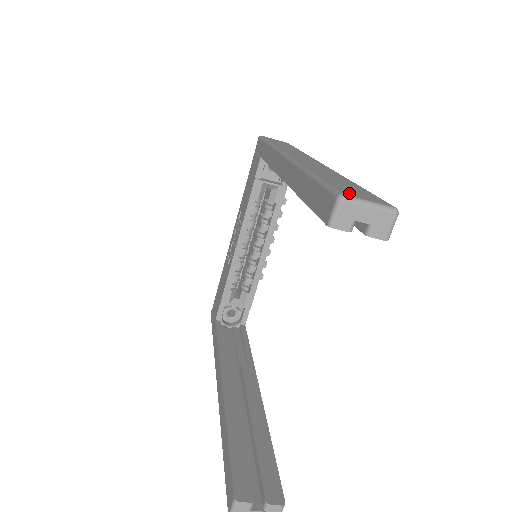
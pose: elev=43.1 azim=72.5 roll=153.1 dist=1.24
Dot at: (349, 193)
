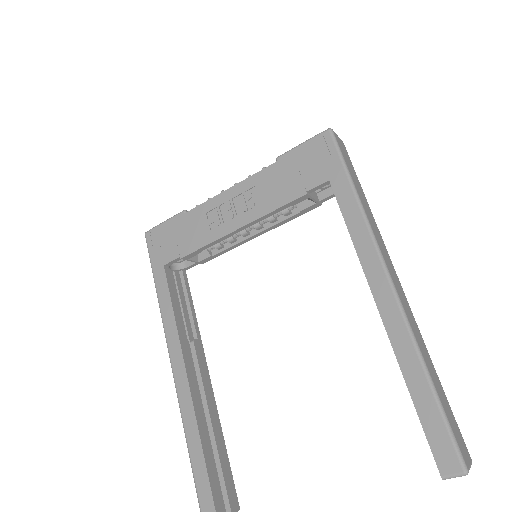
Dot at: (465, 456)
